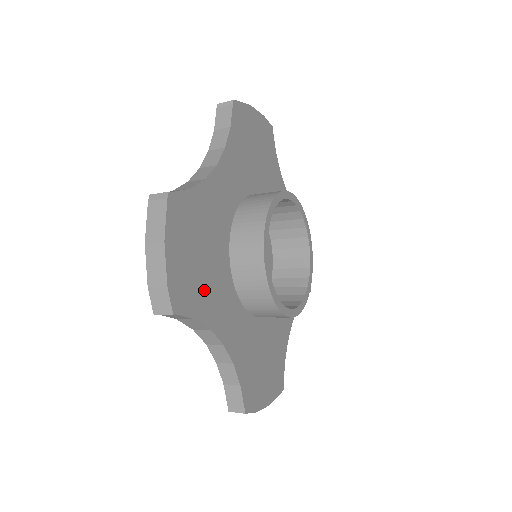
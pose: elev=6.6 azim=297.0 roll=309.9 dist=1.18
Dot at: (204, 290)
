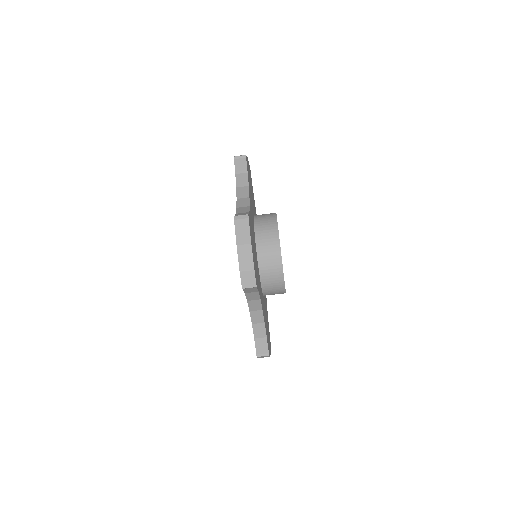
Dot at: (257, 274)
